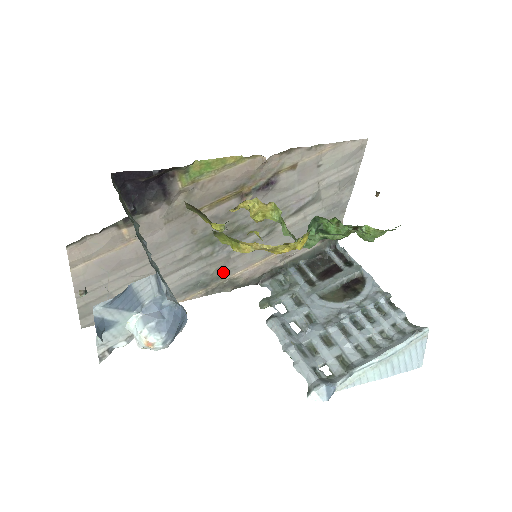
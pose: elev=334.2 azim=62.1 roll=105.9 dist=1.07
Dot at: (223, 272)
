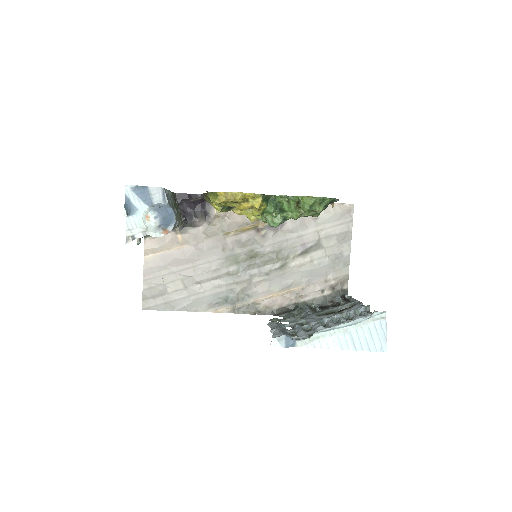
Dot at: (247, 295)
